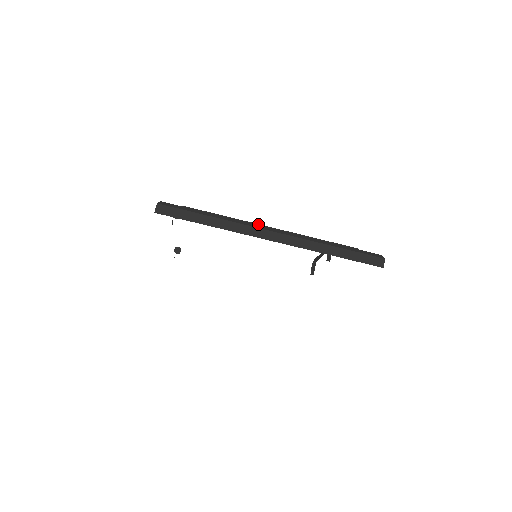
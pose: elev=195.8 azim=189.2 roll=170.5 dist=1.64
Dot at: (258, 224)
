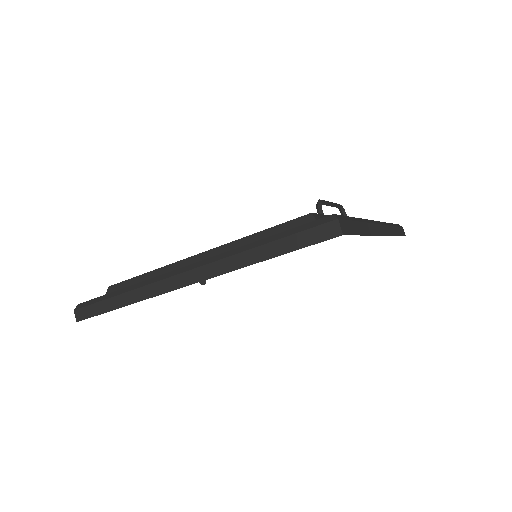
Dot at: (181, 260)
